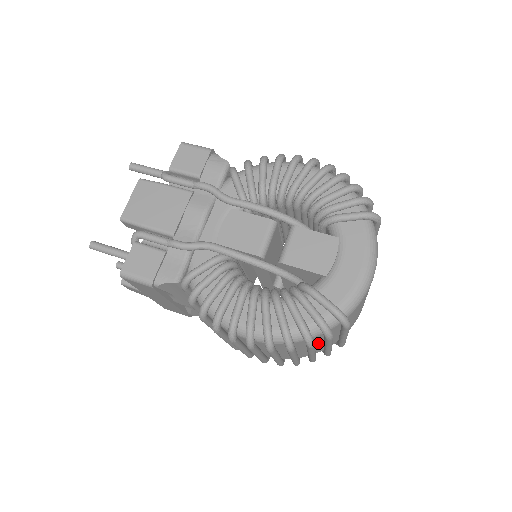
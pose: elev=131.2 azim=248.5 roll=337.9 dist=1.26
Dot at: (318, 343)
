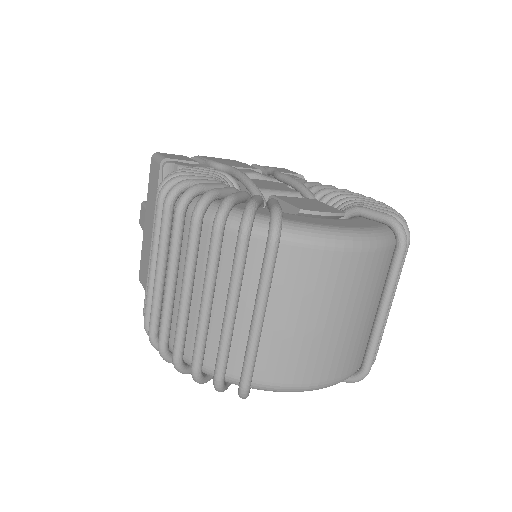
Dot at: (224, 290)
